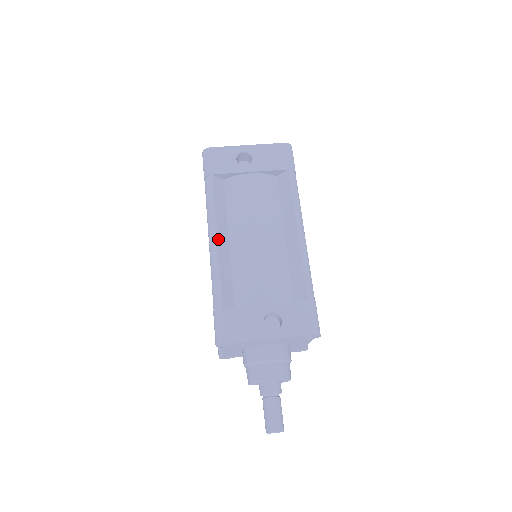
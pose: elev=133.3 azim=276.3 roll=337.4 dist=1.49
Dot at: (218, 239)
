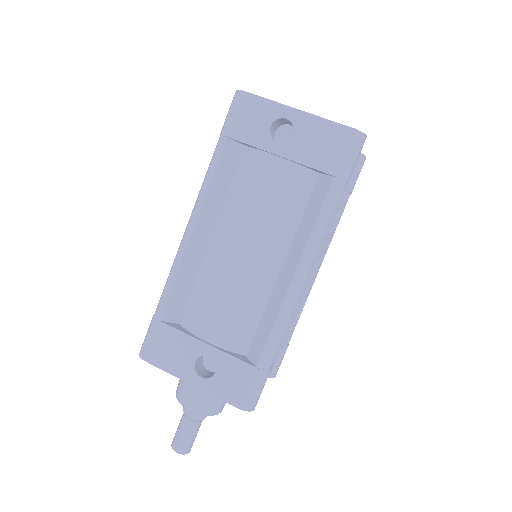
Dot at: (193, 234)
